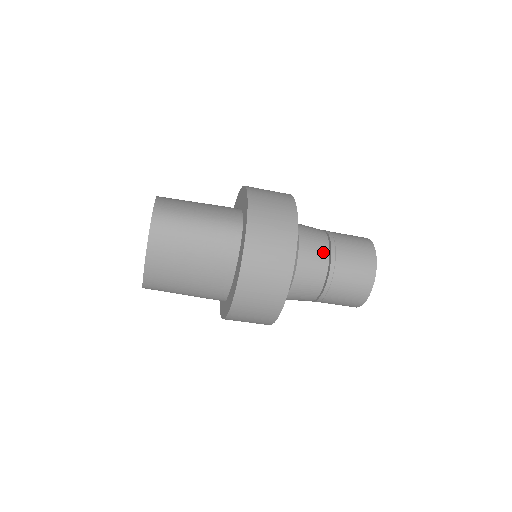
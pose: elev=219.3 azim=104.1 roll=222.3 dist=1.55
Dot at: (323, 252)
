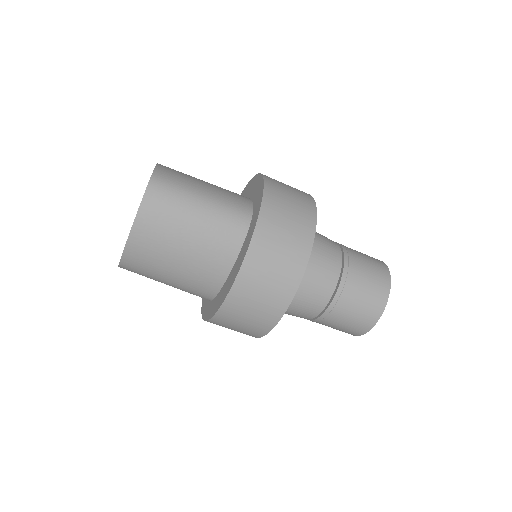
Dot at: (334, 266)
